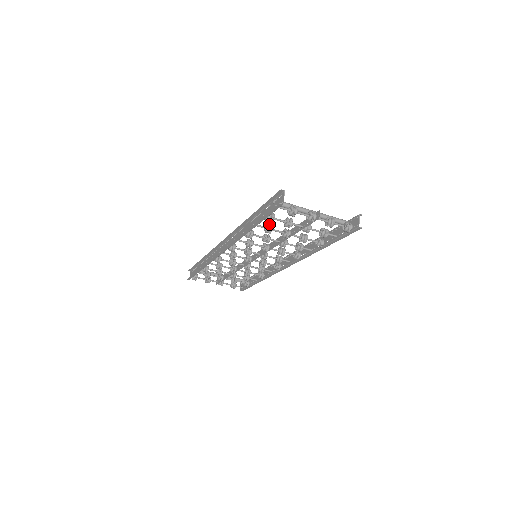
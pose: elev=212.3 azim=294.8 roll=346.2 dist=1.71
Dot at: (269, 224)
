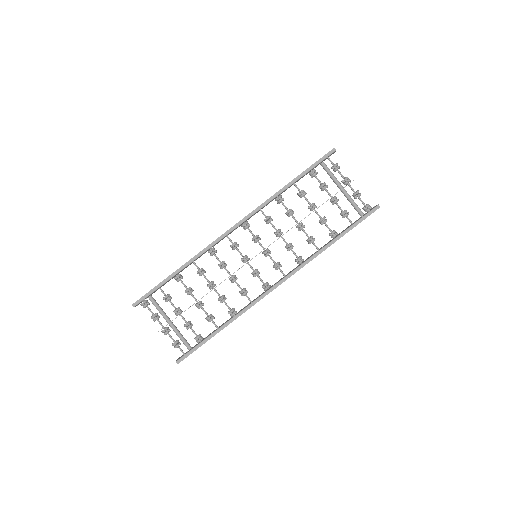
Dot at: occluded
